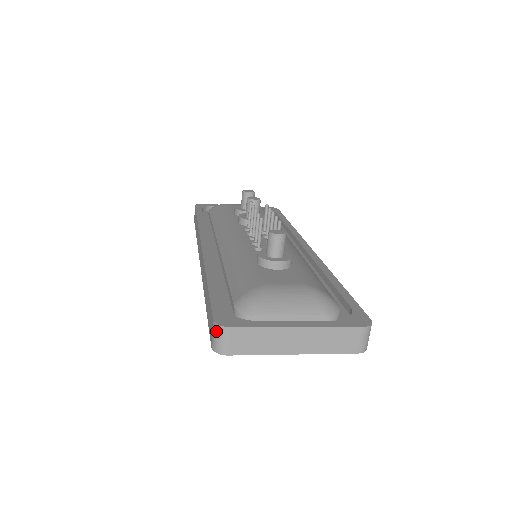
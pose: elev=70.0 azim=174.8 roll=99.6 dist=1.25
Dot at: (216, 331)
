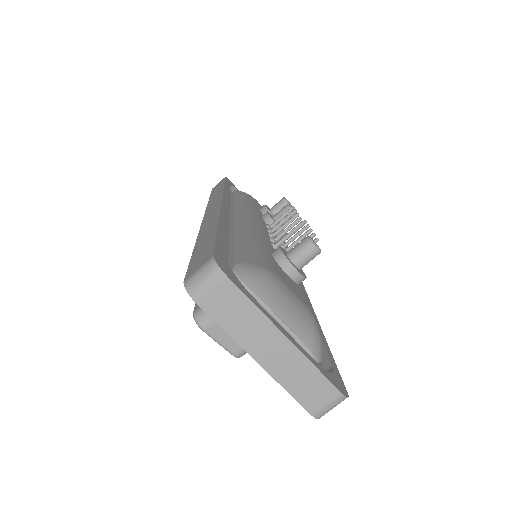
Dot at: (208, 268)
